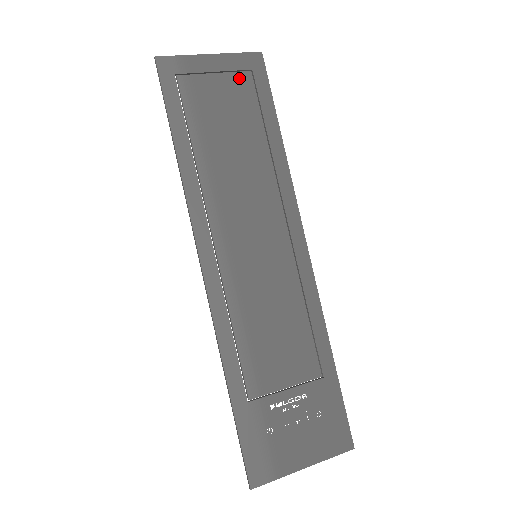
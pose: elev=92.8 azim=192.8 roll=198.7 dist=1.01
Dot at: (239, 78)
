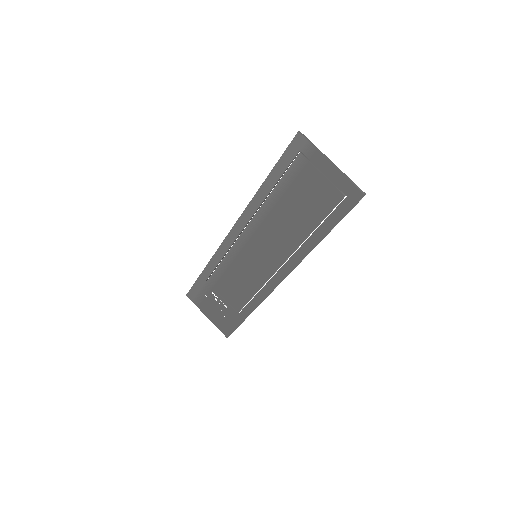
Dot at: (333, 191)
